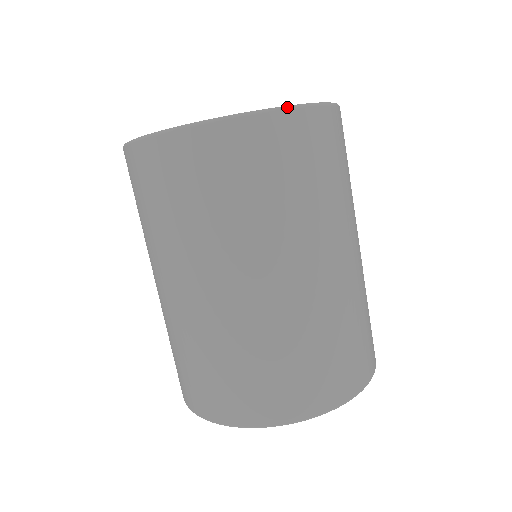
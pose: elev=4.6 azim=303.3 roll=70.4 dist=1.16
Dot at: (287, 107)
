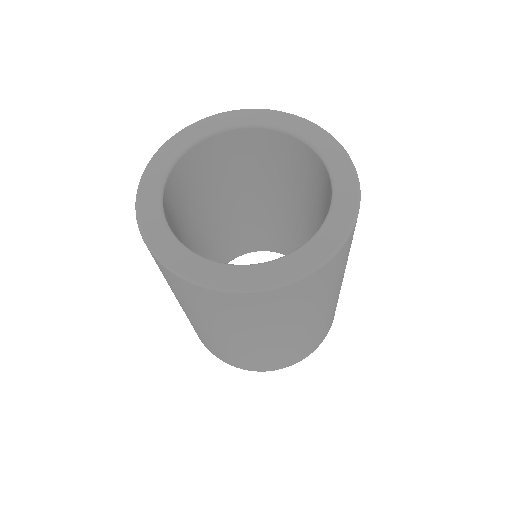
Dot at: (347, 238)
